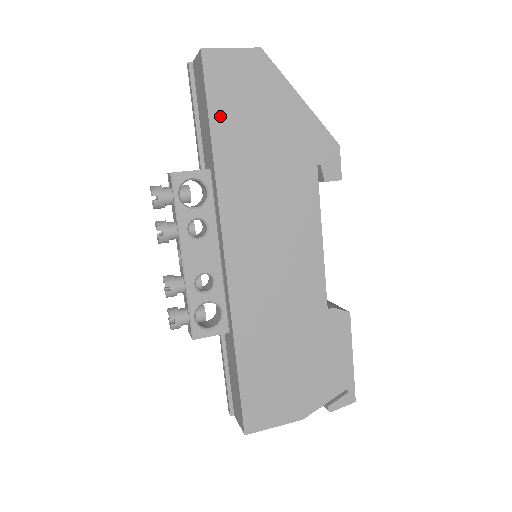
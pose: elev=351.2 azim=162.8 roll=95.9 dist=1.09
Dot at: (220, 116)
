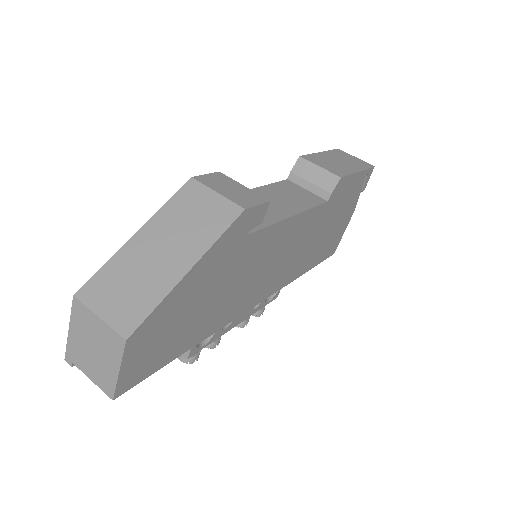
Dot at: (175, 352)
